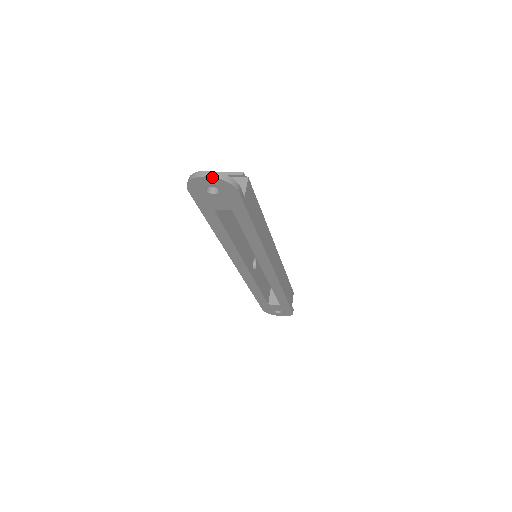
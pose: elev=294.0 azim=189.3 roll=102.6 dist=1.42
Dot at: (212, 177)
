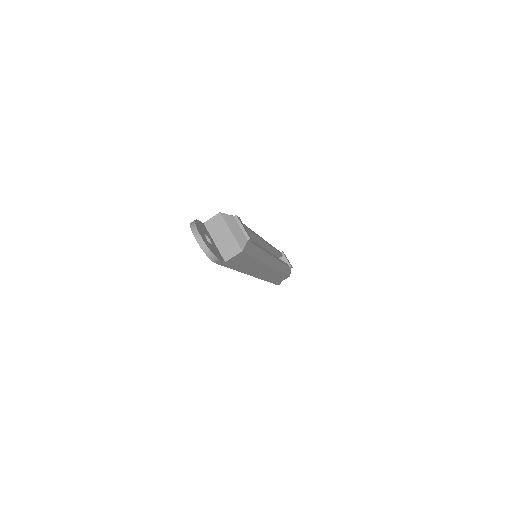
Dot at: (199, 244)
